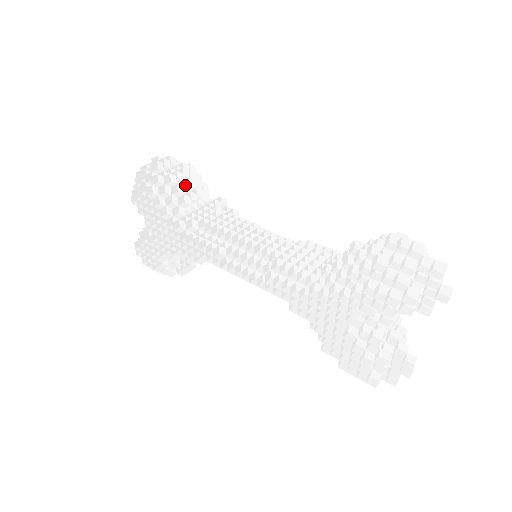
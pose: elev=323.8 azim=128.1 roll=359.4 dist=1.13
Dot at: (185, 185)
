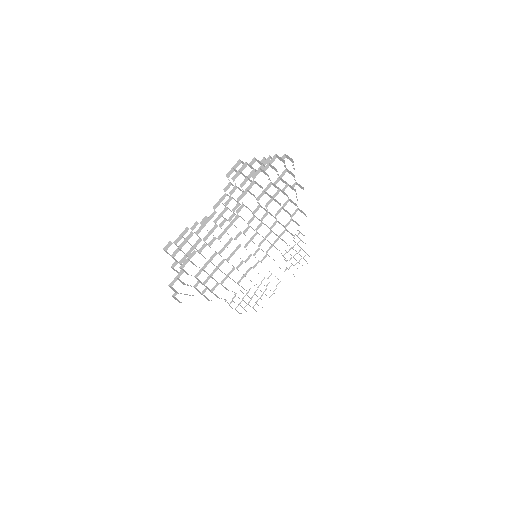
Dot at: occluded
